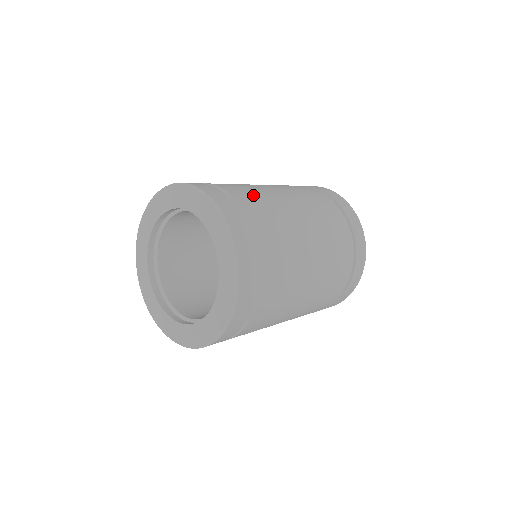
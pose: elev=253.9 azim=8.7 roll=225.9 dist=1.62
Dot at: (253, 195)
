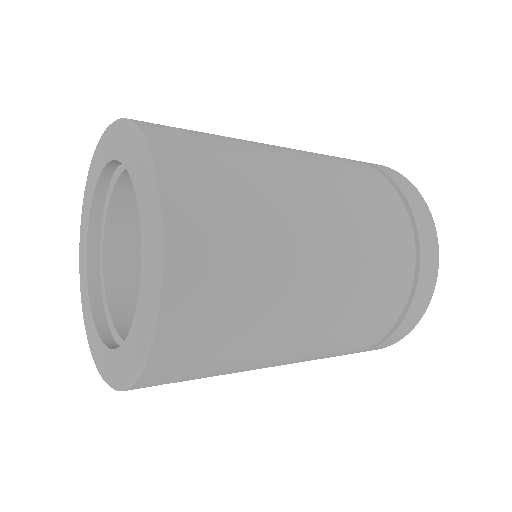
Dot at: occluded
